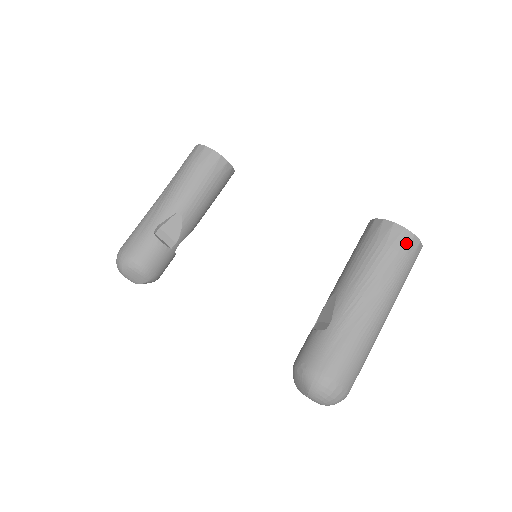
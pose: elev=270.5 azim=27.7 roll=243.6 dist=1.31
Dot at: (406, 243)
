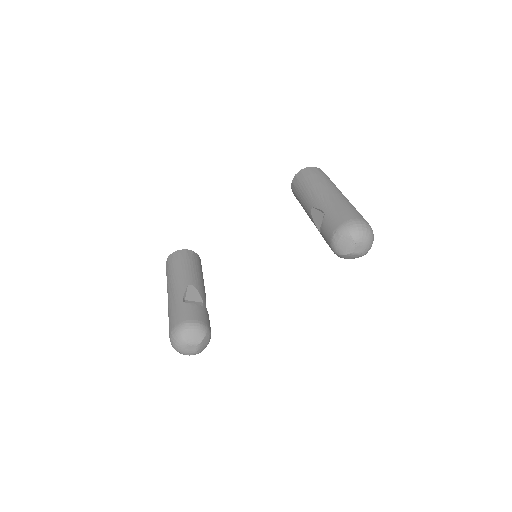
Dot at: (315, 170)
